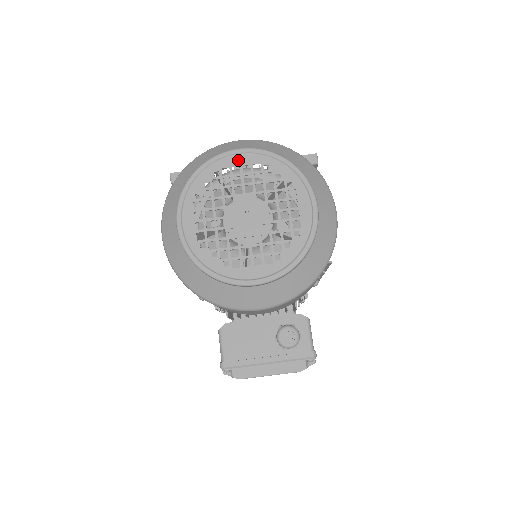
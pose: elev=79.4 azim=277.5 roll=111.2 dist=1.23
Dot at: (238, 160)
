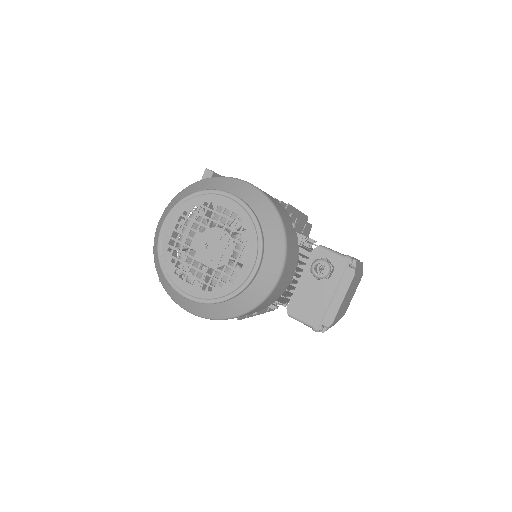
Dot at: (169, 230)
